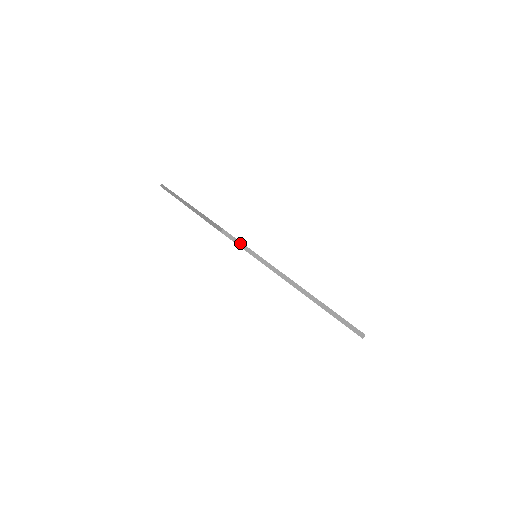
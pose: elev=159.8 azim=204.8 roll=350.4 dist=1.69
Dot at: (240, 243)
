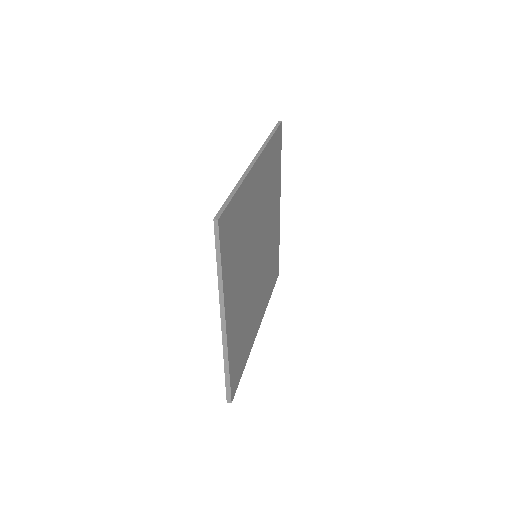
Dot at: (219, 244)
